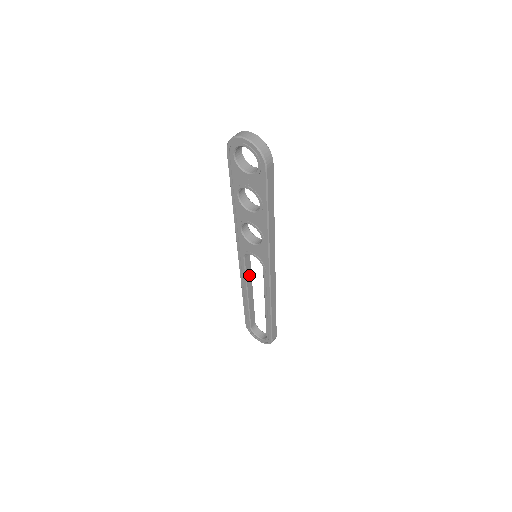
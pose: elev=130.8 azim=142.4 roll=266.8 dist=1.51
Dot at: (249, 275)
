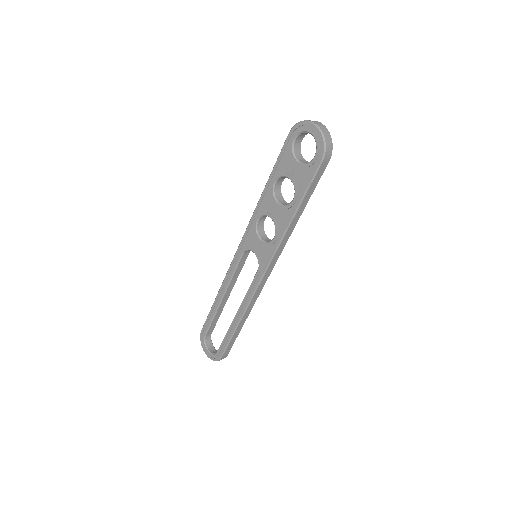
Dot at: (236, 276)
